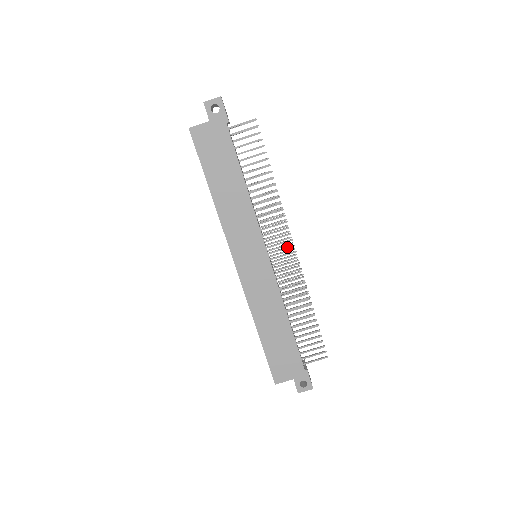
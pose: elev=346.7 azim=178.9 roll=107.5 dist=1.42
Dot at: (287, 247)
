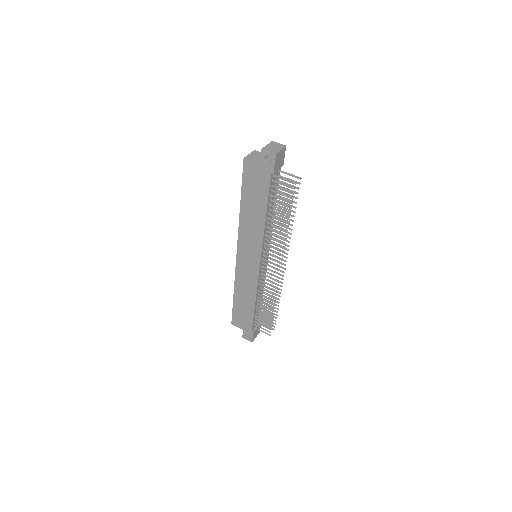
Dot at: (276, 268)
